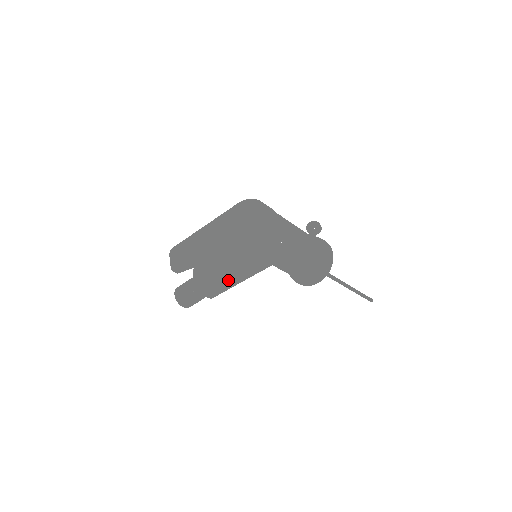
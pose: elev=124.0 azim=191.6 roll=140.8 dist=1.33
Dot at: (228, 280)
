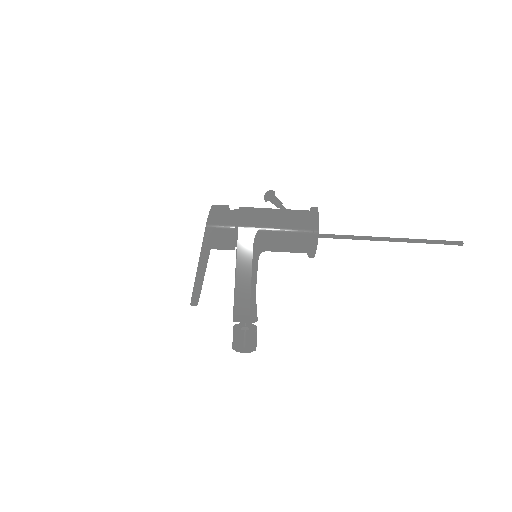
Dot at: (238, 282)
